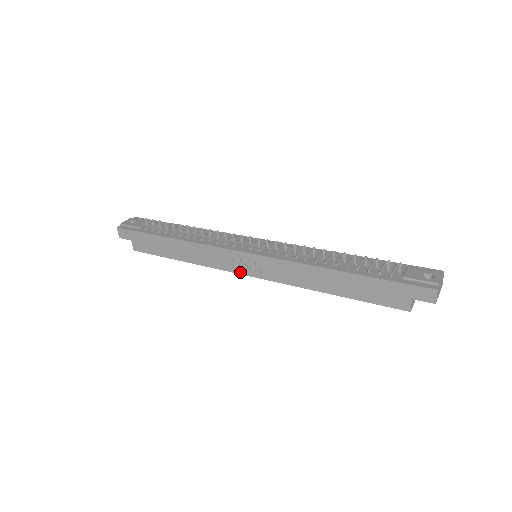
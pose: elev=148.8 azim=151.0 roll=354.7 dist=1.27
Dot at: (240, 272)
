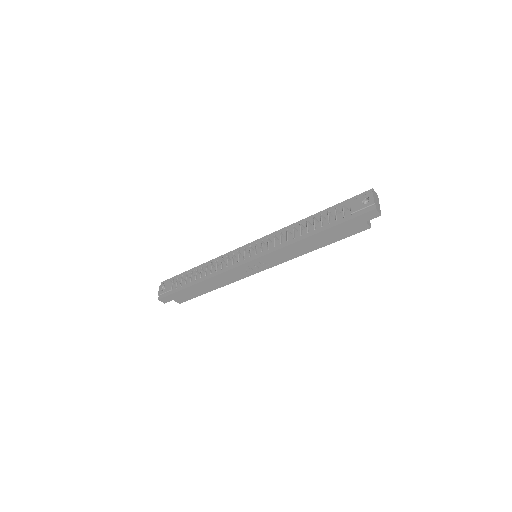
Dot at: (255, 273)
